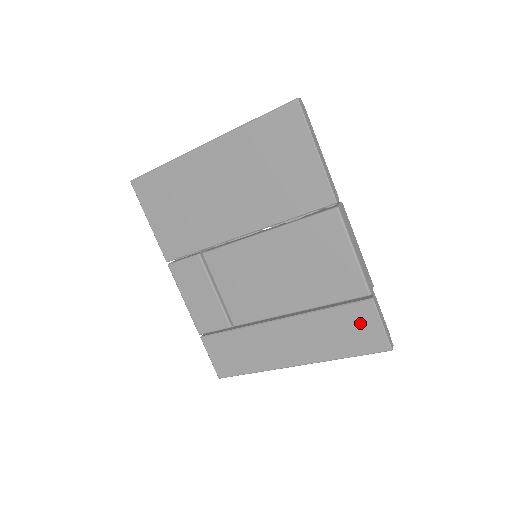
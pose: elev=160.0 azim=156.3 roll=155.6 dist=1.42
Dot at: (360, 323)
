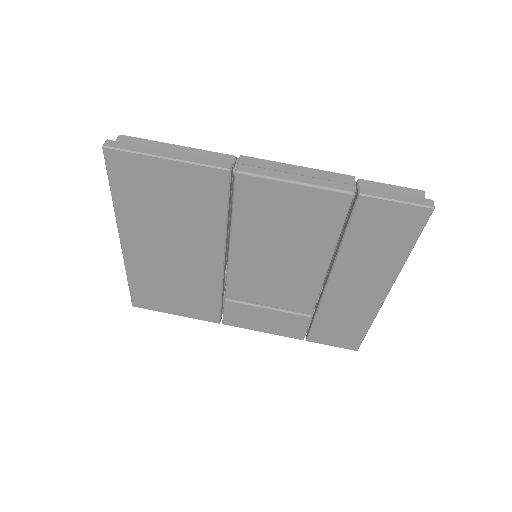
Dot at: (380, 220)
